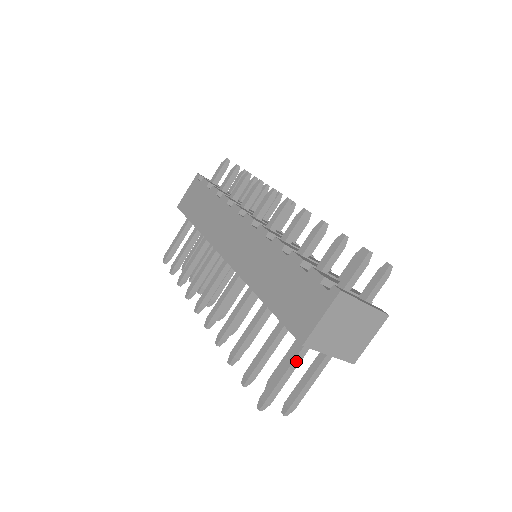
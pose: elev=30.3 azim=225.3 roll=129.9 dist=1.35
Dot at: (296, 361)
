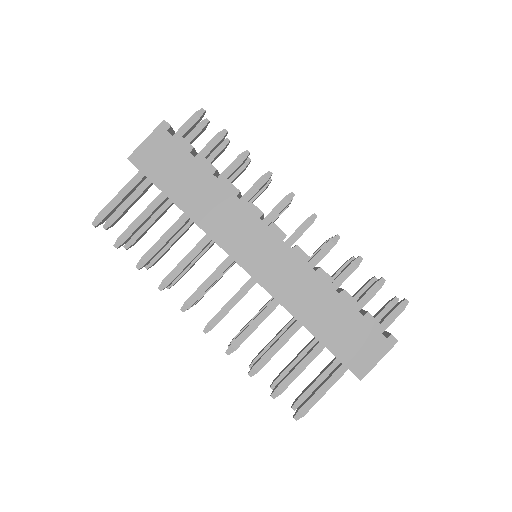
Dot at: (335, 382)
